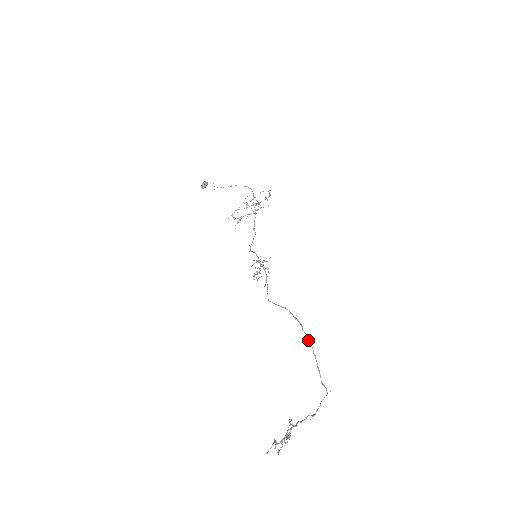
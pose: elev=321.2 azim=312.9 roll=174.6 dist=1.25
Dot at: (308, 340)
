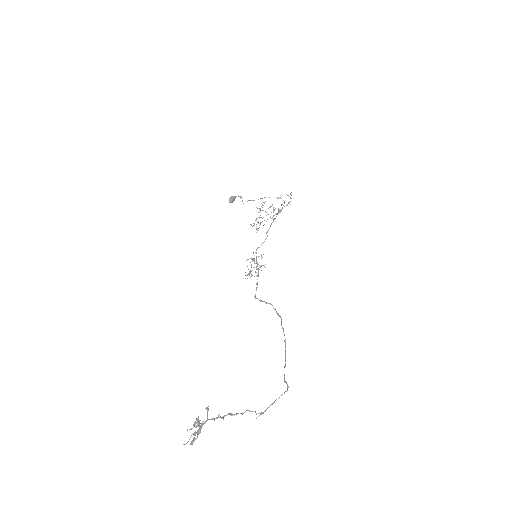
Dot at: (284, 335)
